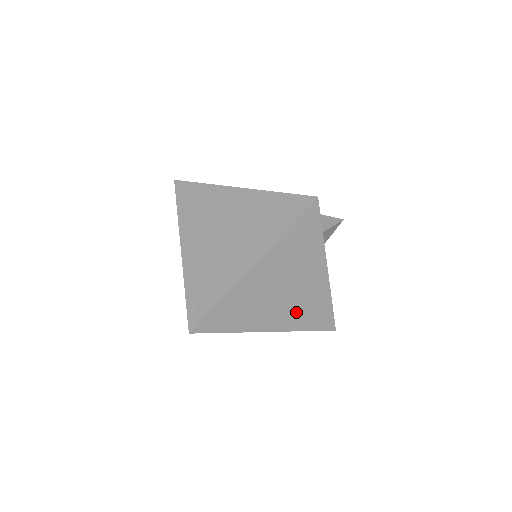
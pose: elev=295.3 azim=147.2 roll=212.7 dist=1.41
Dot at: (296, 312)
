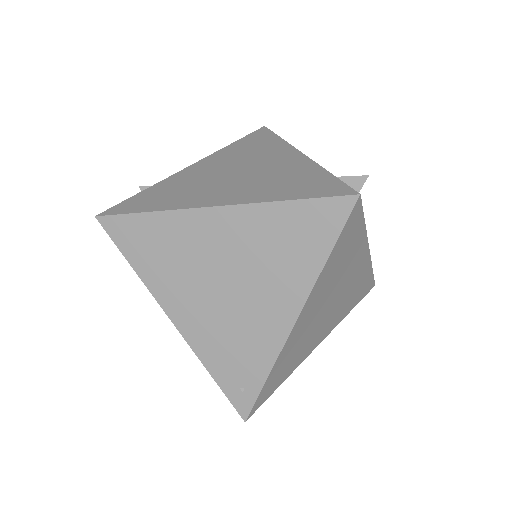
Dot at: (341, 308)
